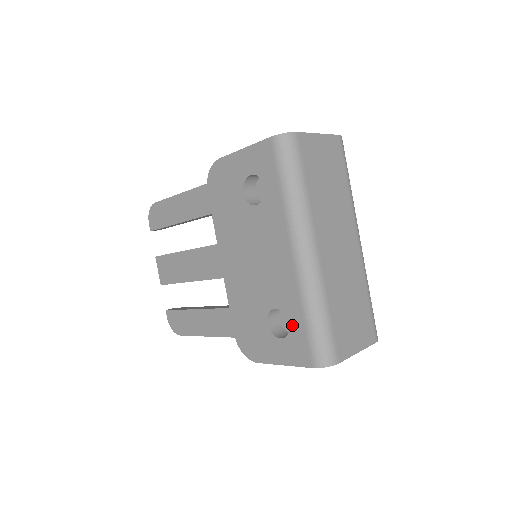
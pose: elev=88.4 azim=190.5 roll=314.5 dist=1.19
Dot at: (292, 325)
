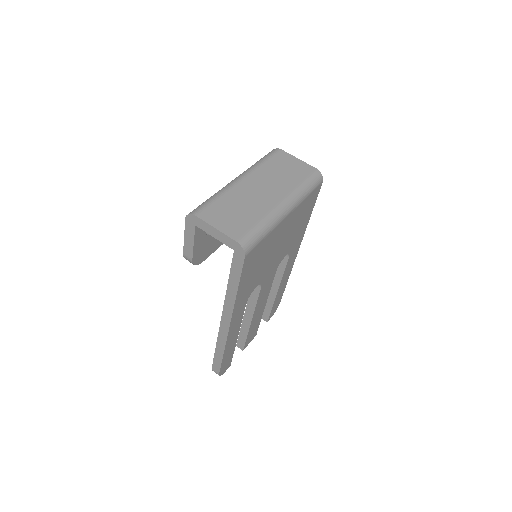
Dot at: occluded
